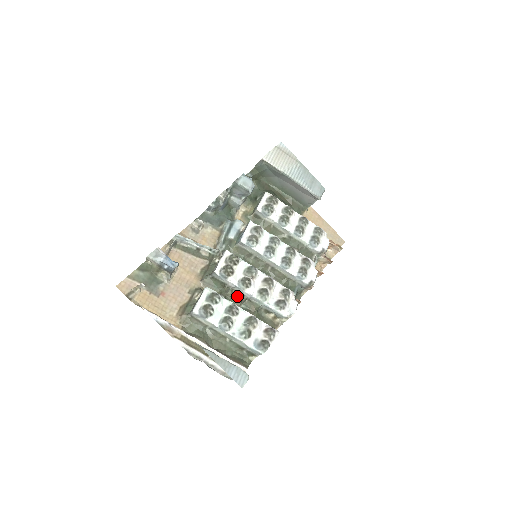
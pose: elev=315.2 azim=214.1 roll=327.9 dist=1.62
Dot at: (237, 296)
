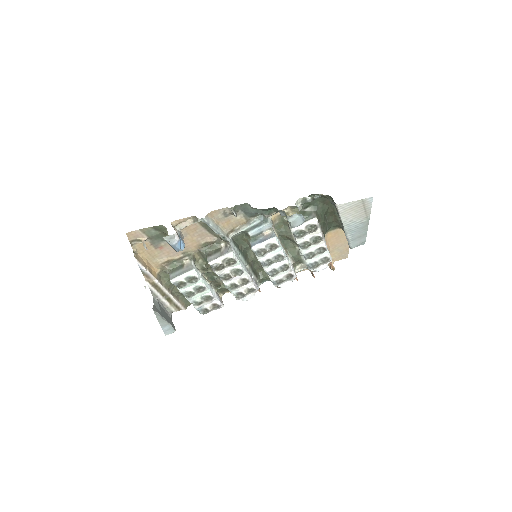
Dot at: occluded
